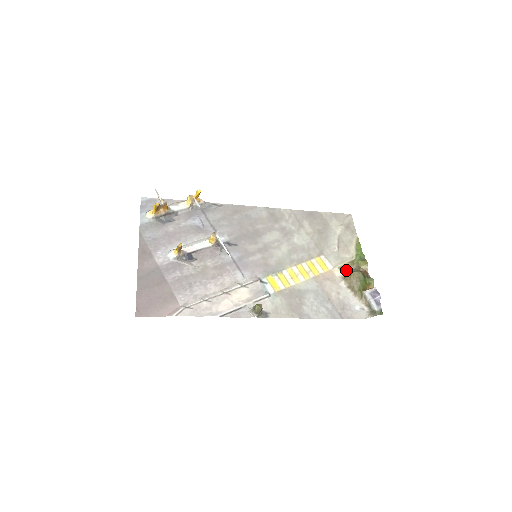
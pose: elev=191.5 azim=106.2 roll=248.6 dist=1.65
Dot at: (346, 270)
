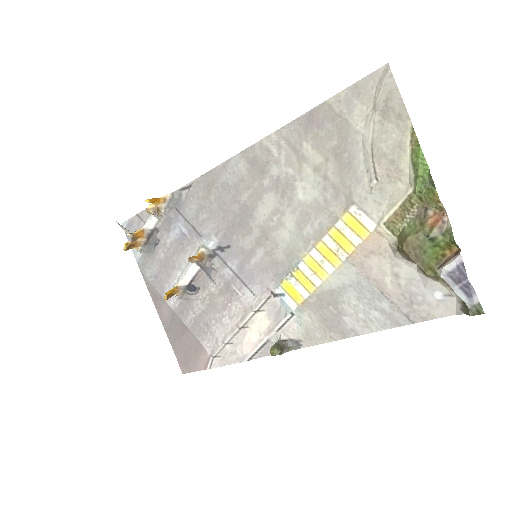
Dot at: (399, 226)
